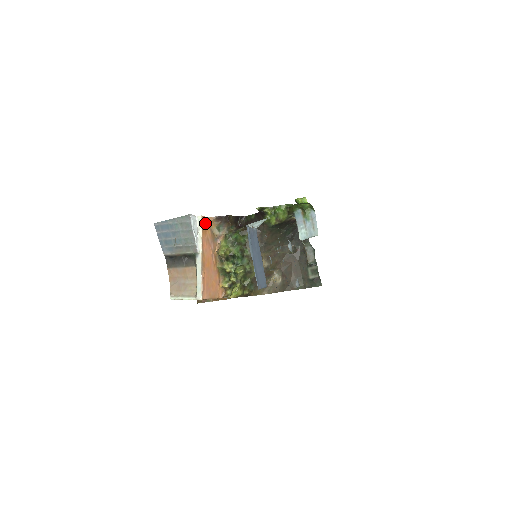
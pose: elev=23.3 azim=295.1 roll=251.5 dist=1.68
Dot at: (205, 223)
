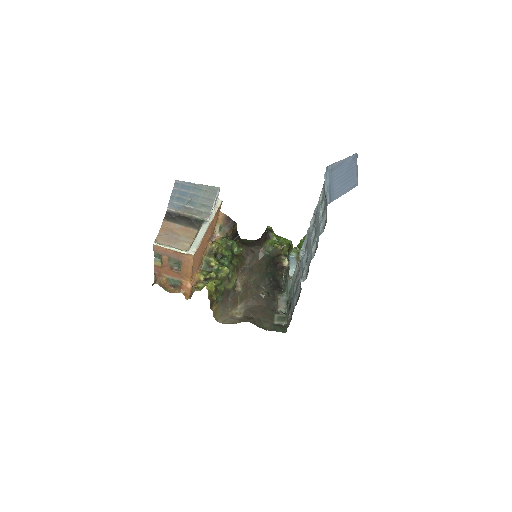
Dot at: (219, 210)
